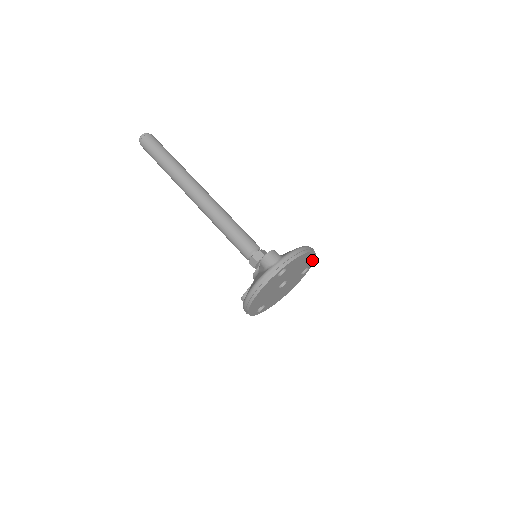
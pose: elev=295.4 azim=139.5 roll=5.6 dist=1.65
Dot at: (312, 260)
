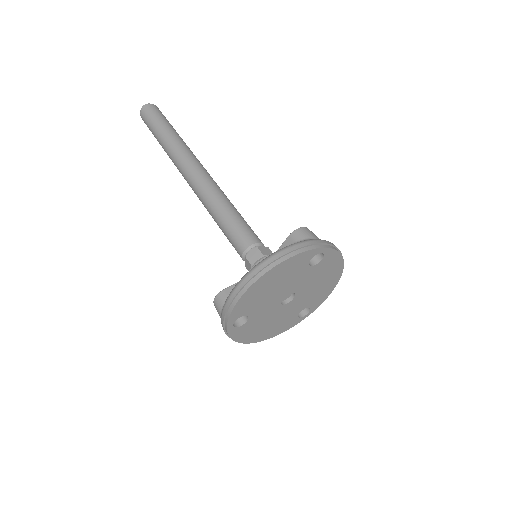
Dot at: (322, 298)
